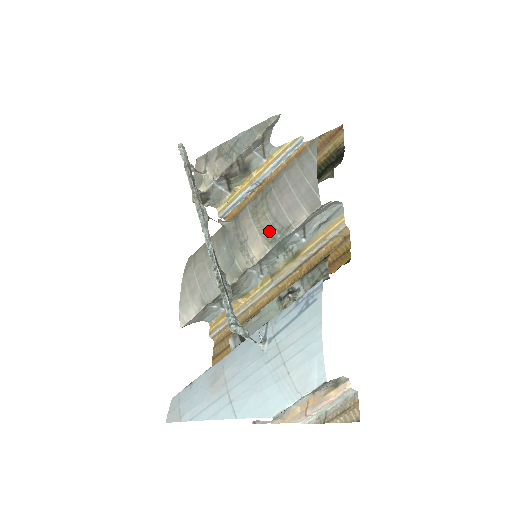
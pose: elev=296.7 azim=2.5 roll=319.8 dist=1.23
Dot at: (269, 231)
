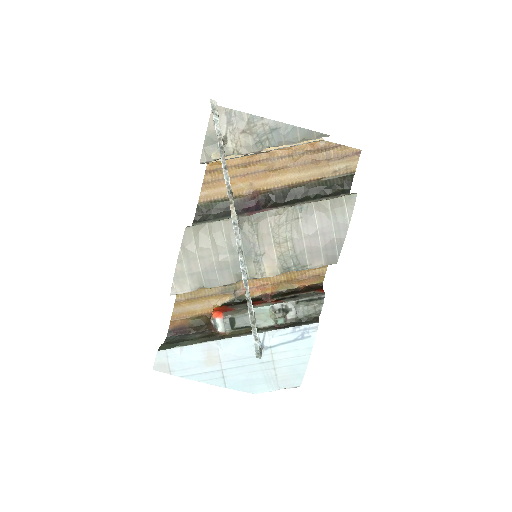
Dot at: (287, 260)
